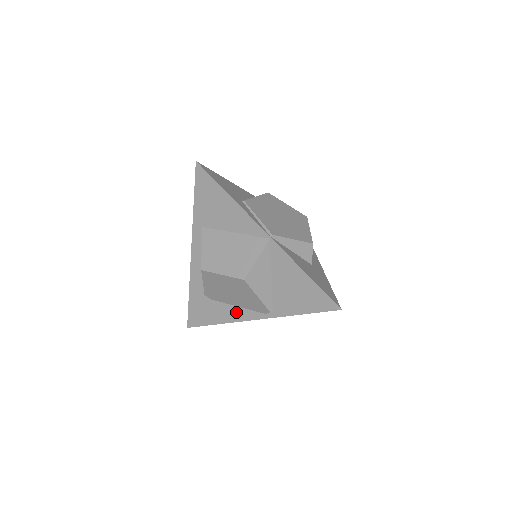
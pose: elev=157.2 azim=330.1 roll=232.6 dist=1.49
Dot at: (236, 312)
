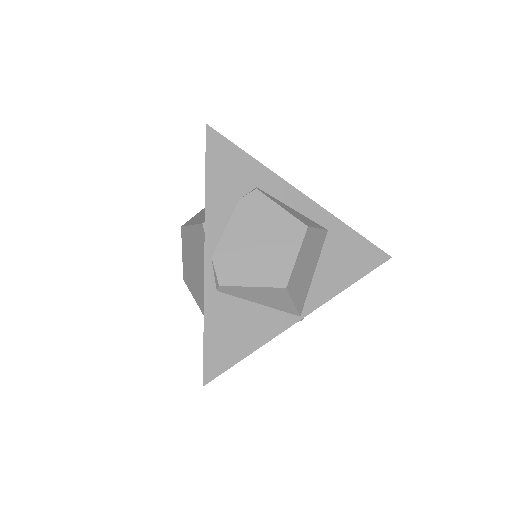
Dot at: occluded
